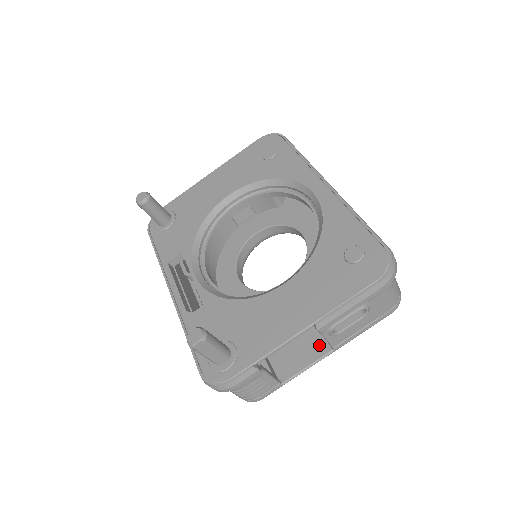
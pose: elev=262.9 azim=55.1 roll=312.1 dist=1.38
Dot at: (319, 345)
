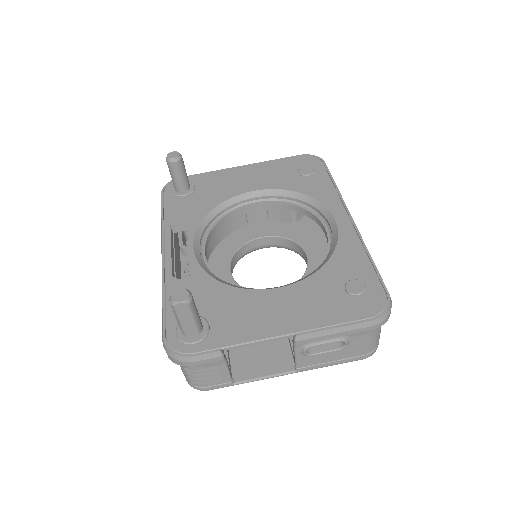
Dot at: (283, 361)
